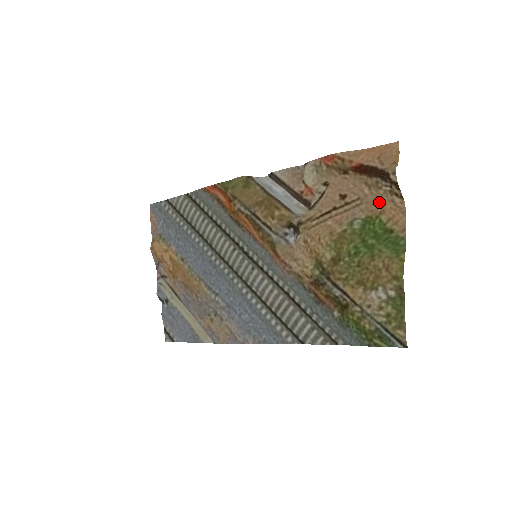
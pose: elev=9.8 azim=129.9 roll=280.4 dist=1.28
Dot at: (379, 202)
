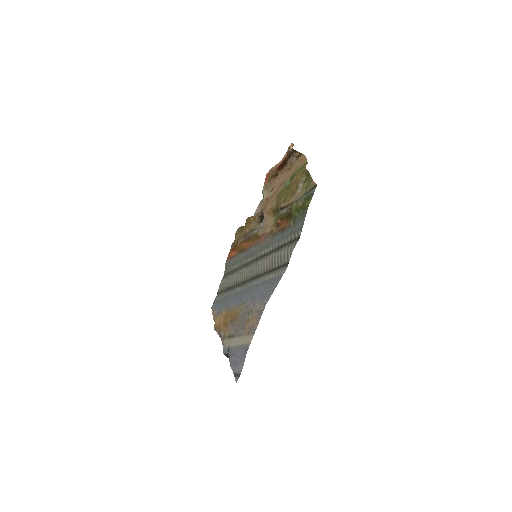
Dot at: (295, 168)
